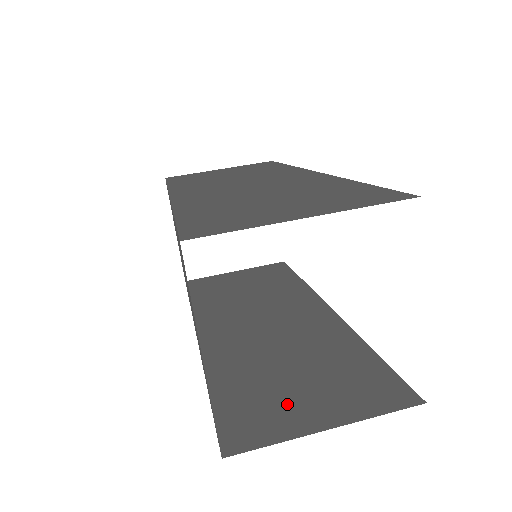
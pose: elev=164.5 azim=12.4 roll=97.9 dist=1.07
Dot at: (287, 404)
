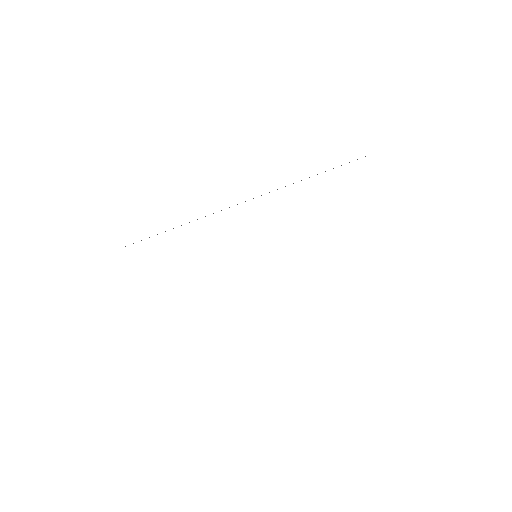
Dot at: occluded
